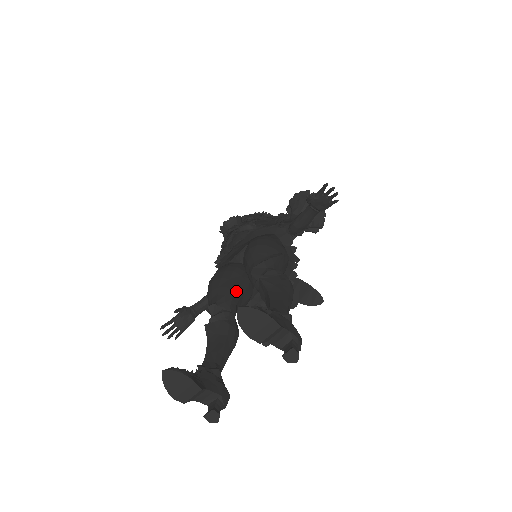
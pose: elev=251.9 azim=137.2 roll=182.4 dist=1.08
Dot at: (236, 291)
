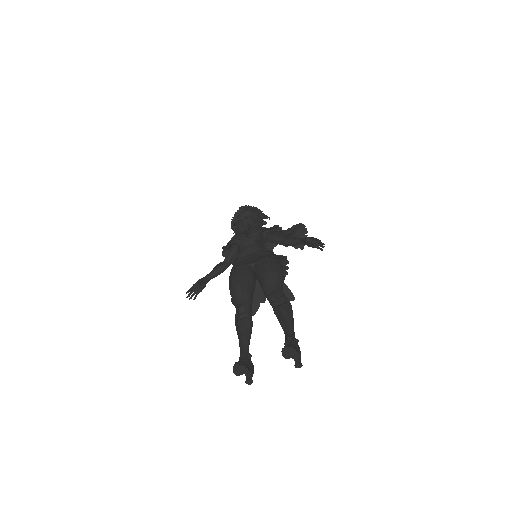
Dot at: (252, 294)
